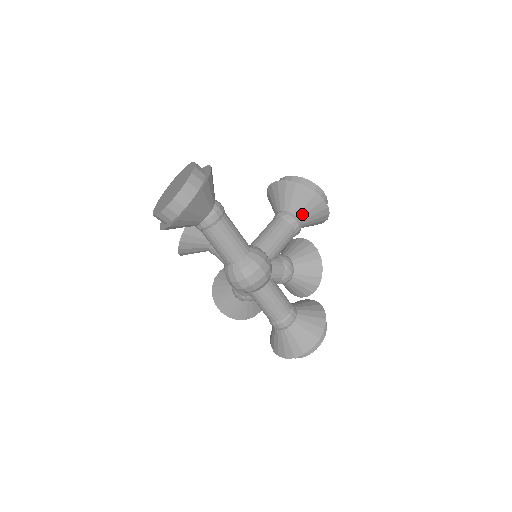
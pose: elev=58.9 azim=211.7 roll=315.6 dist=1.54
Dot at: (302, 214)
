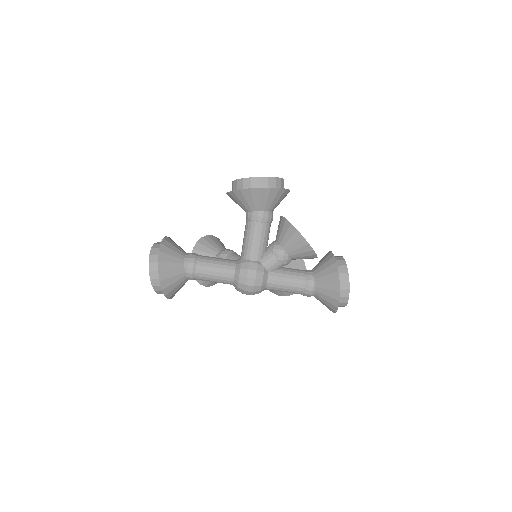
Dot at: (258, 207)
